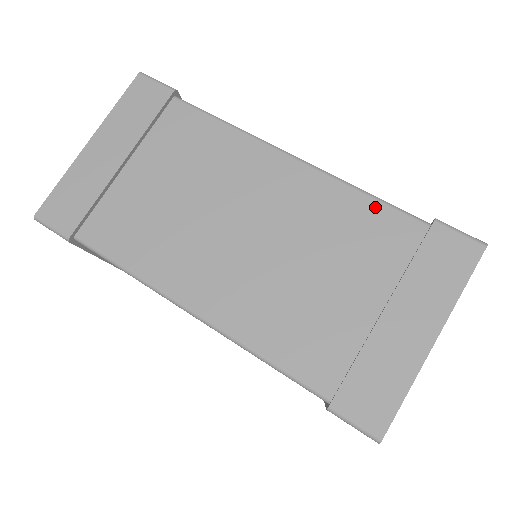
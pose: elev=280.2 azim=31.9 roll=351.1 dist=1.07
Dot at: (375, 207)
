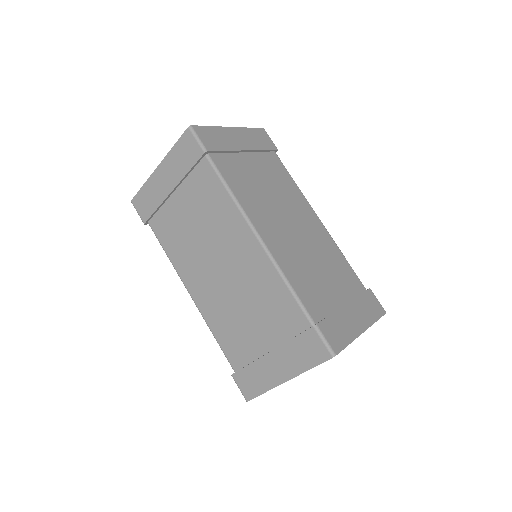
Dot at: (288, 297)
